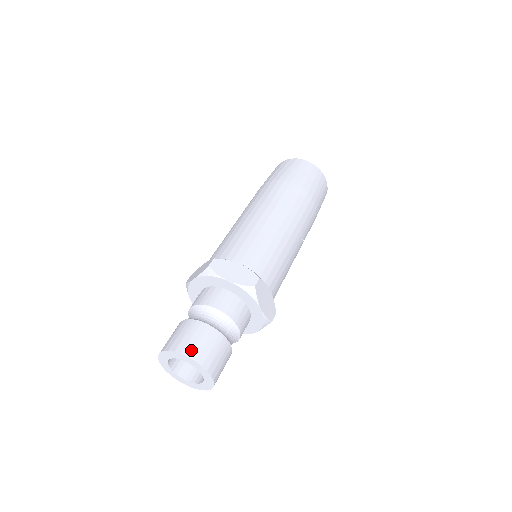
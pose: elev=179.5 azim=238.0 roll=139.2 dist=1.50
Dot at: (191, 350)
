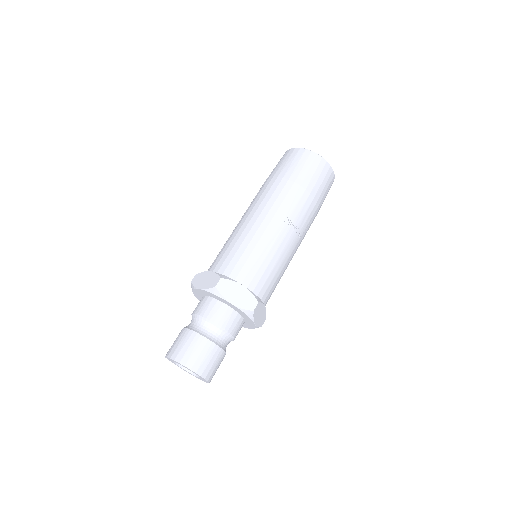
Dot at: (173, 352)
